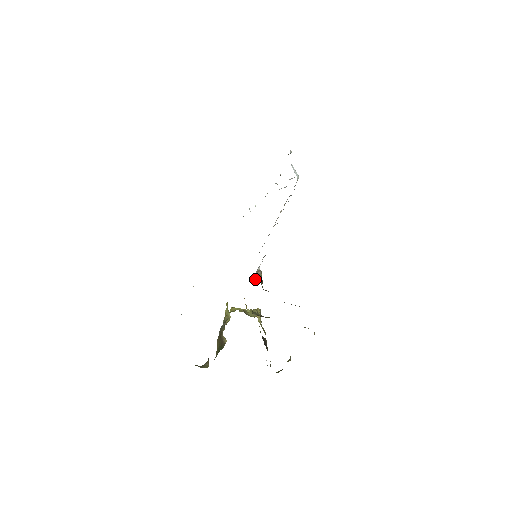
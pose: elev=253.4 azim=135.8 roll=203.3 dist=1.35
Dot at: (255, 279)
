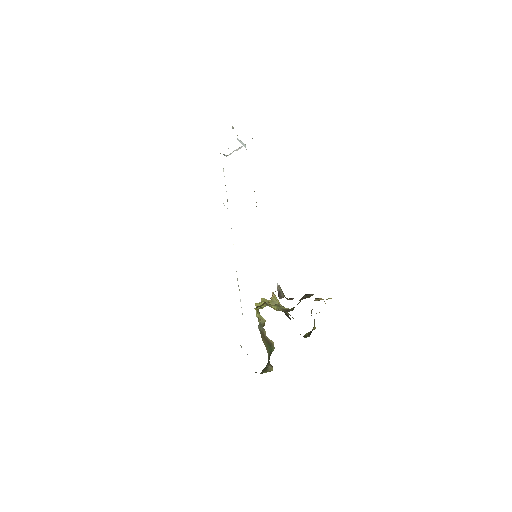
Dot at: (279, 296)
